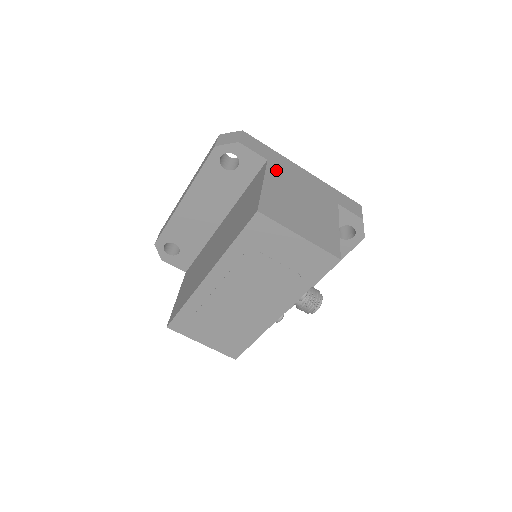
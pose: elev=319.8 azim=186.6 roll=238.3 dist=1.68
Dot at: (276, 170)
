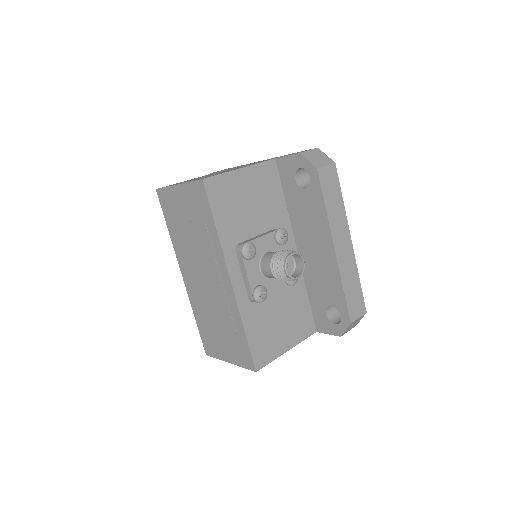
Dot at: occluded
